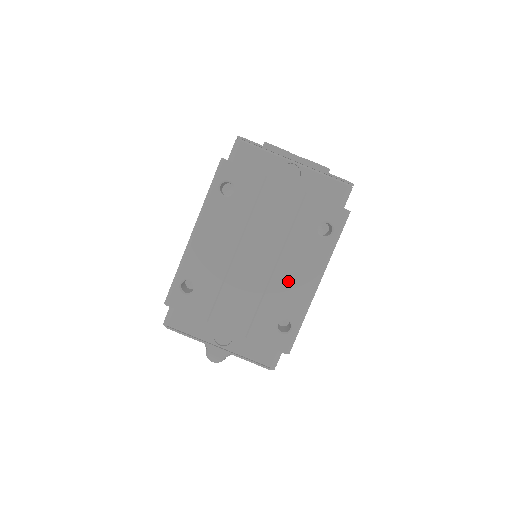
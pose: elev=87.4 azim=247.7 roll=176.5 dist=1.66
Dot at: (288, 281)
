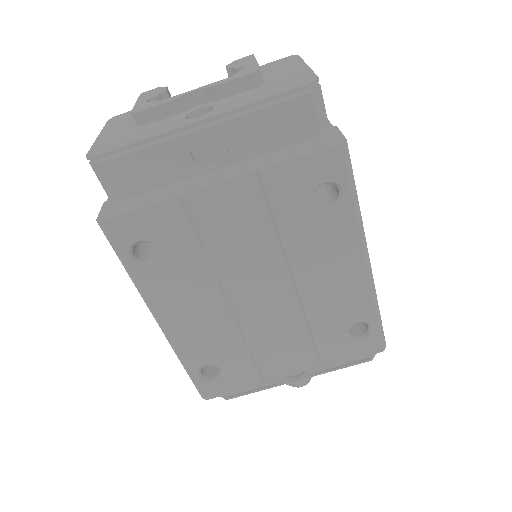
Dot at: (325, 288)
